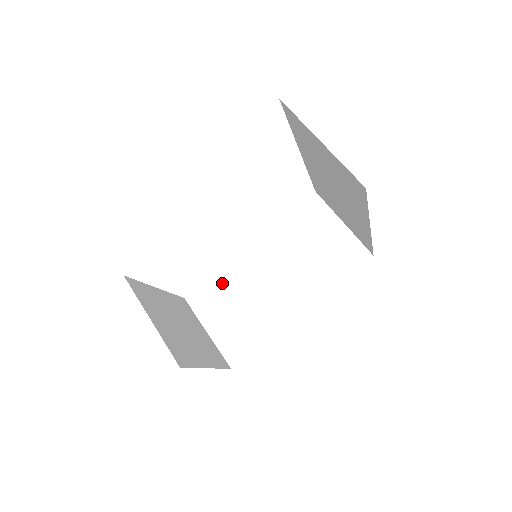
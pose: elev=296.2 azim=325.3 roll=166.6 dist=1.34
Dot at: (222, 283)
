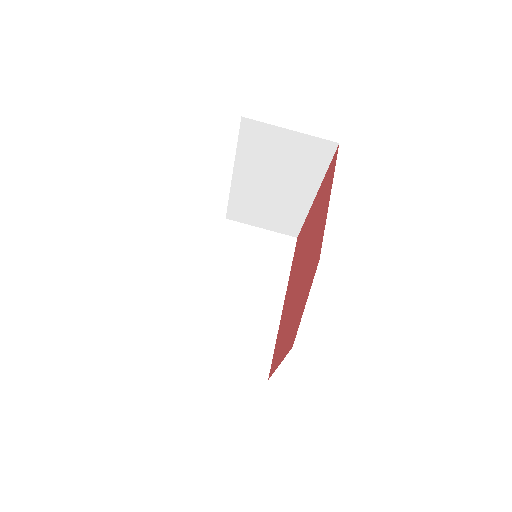
Dot at: (207, 323)
